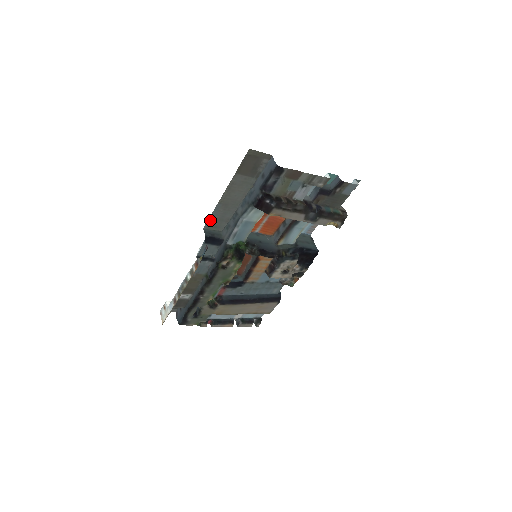
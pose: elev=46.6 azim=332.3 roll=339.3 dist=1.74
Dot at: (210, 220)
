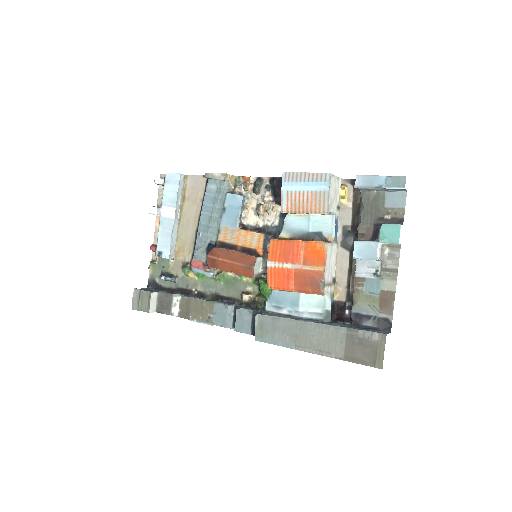
Dot at: (268, 341)
